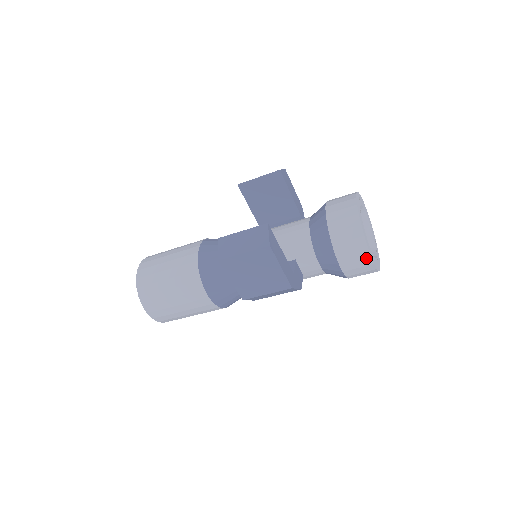
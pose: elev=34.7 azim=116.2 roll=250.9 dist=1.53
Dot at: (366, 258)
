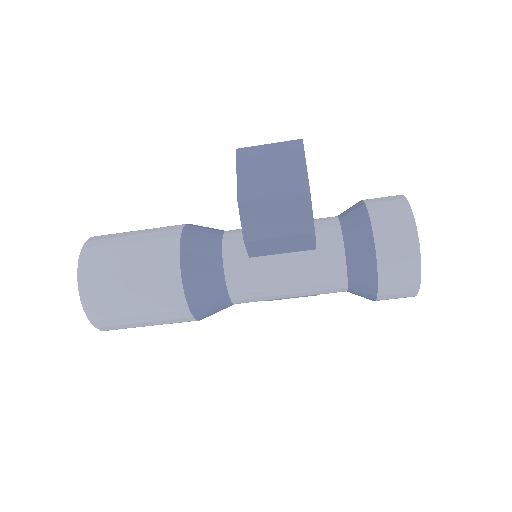
Dot at: (407, 218)
